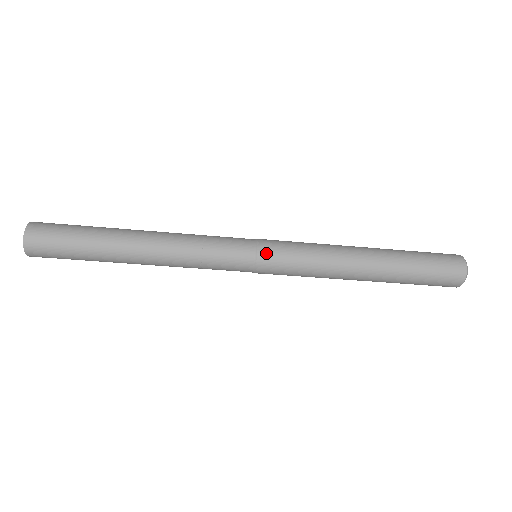
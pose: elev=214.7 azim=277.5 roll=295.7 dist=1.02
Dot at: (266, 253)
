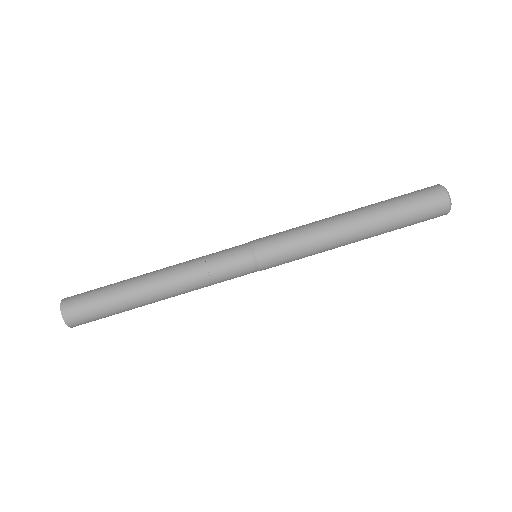
Dot at: (258, 240)
